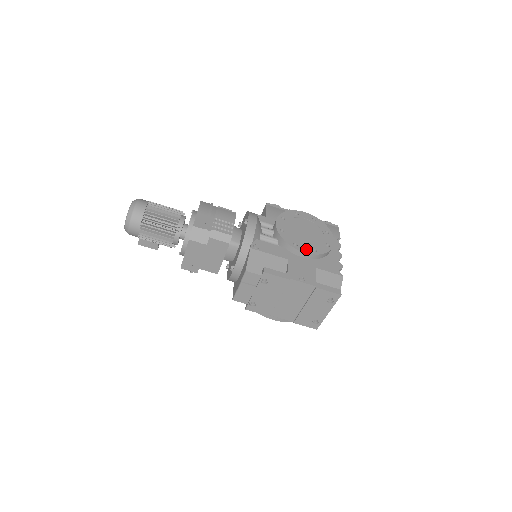
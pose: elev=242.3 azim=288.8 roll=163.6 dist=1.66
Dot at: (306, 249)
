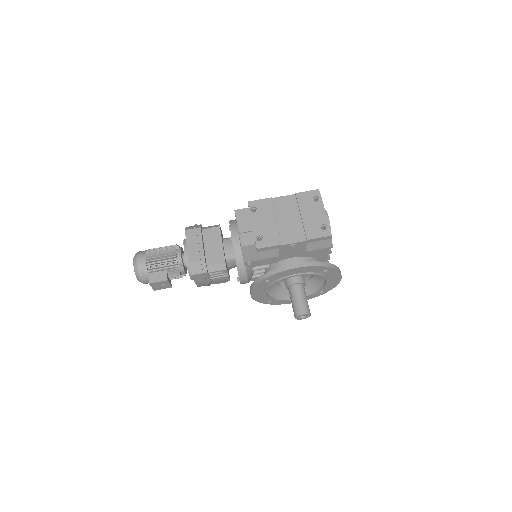
Dot at: occluded
